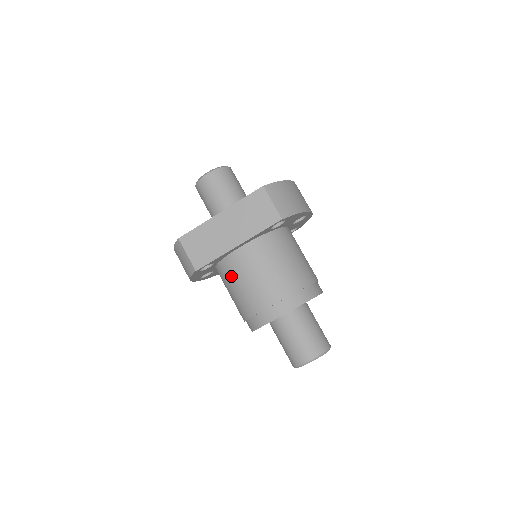
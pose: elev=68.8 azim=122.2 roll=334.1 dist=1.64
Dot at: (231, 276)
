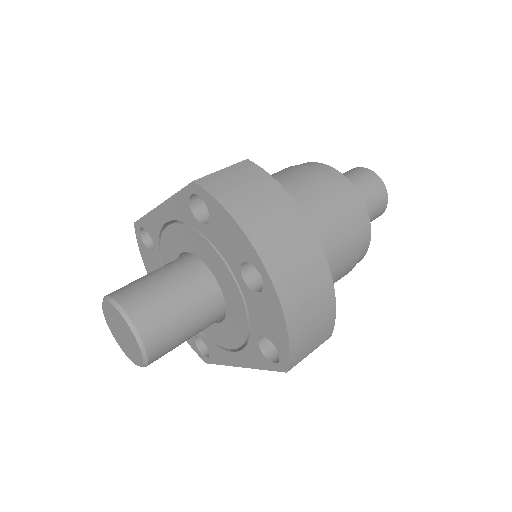
Dot at: occluded
